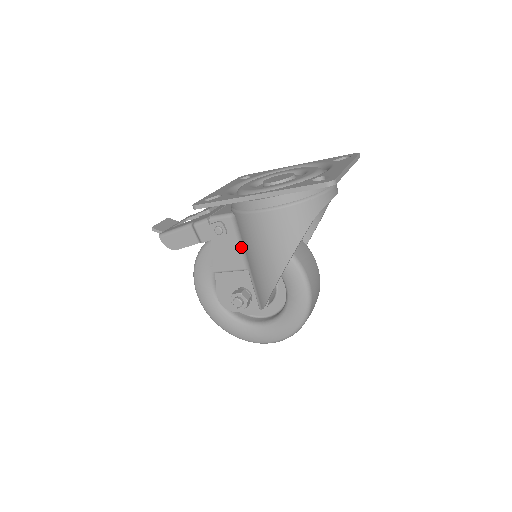
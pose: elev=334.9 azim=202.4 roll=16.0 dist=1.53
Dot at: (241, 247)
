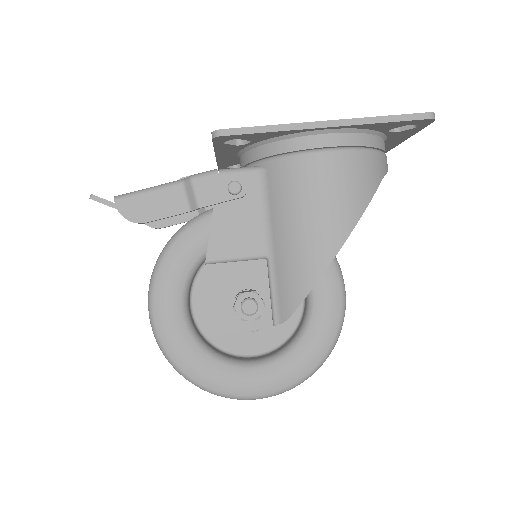
Dot at: (264, 218)
